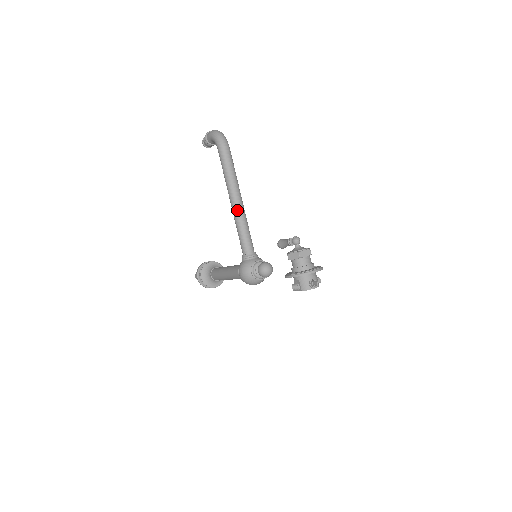
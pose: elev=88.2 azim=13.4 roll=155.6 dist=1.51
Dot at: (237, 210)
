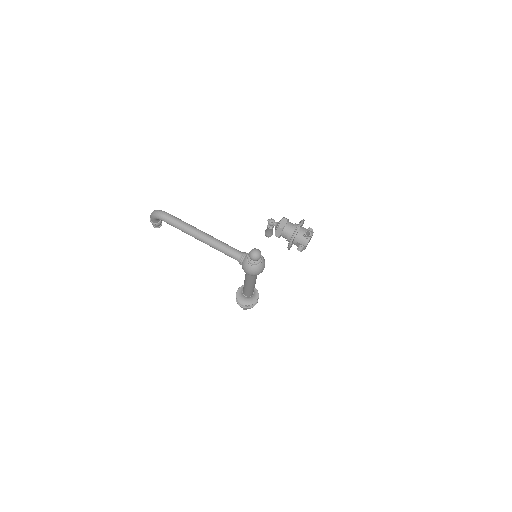
Dot at: (207, 241)
